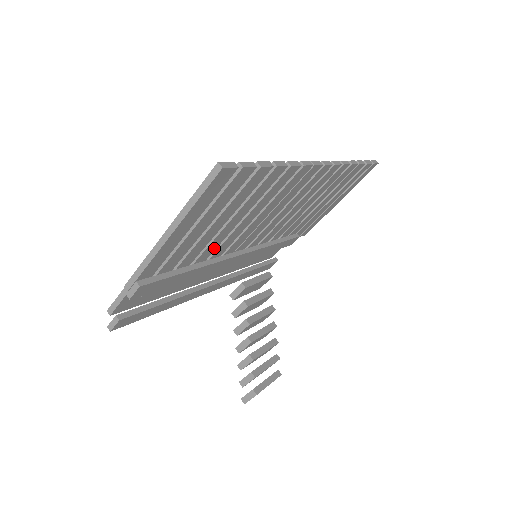
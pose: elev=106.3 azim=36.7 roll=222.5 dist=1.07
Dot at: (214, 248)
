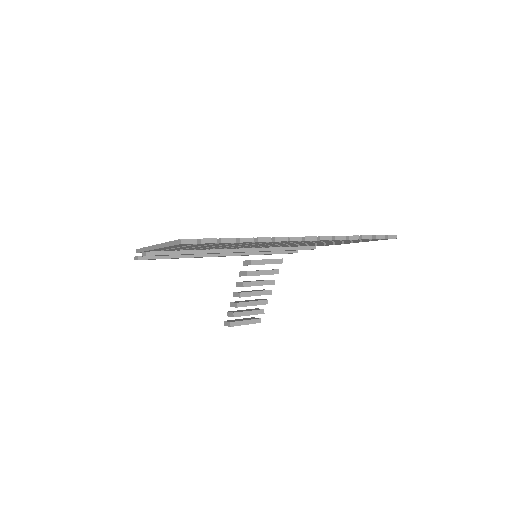
Dot at: (212, 248)
